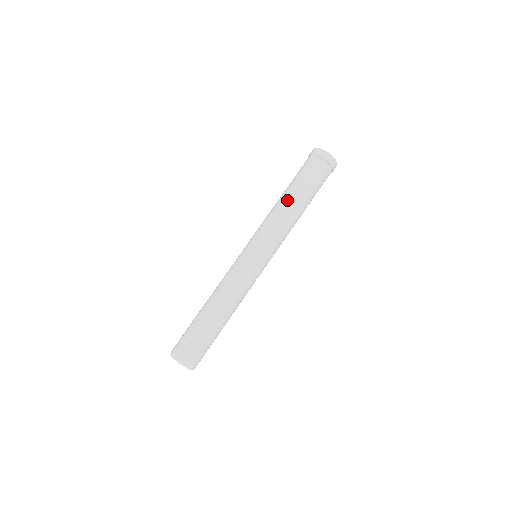
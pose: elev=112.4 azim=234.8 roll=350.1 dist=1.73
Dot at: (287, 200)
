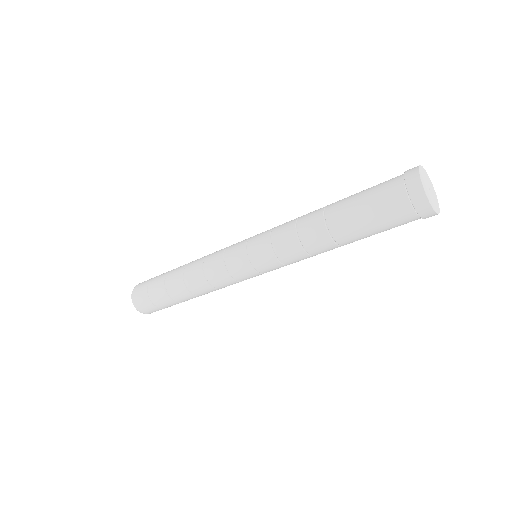
Dot at: (319, 215)
